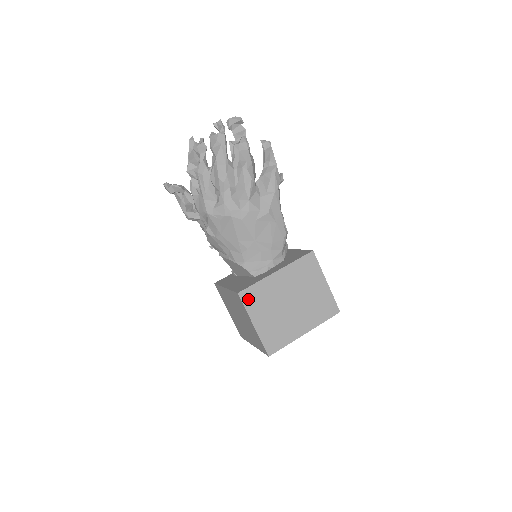
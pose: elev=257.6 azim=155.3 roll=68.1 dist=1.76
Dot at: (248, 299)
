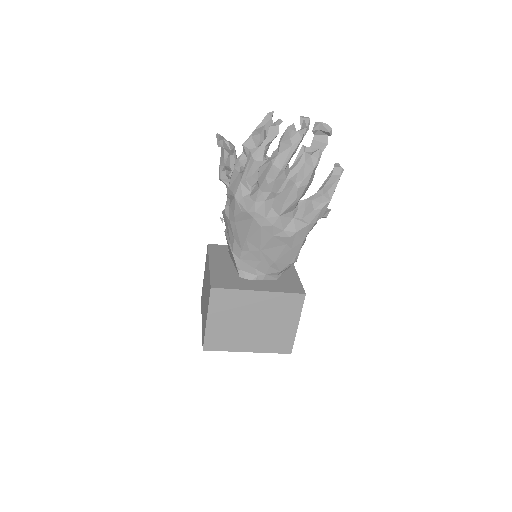
Dot at: (217, 298)
